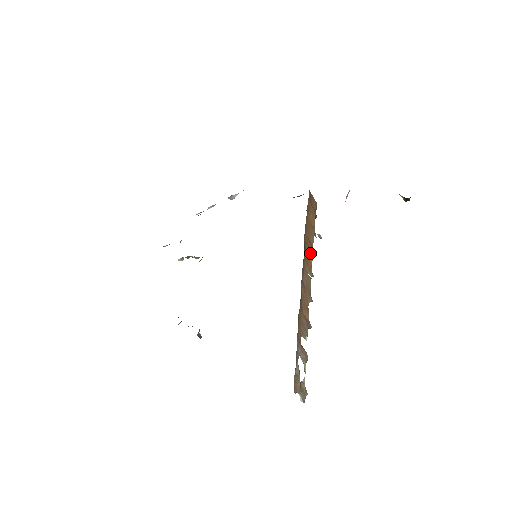
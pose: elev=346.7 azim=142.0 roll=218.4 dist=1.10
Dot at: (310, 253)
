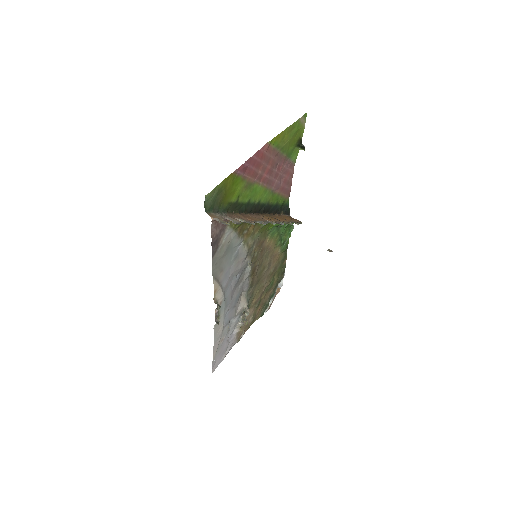
Dot at: (274, 220)
